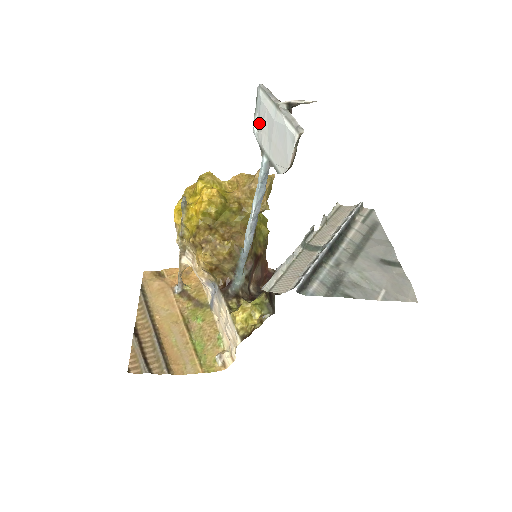
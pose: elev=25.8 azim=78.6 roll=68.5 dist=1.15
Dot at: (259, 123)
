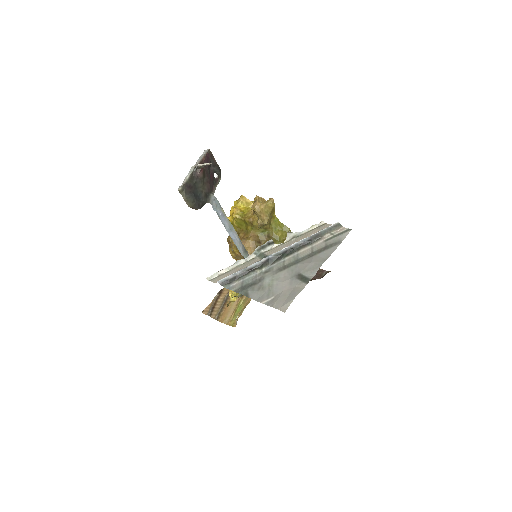
Dot at: (212, 173)
